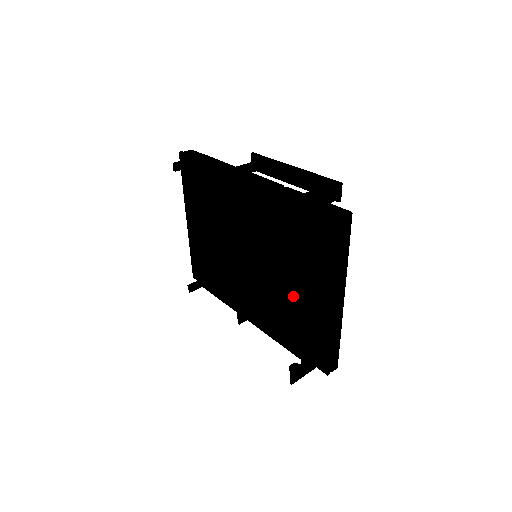
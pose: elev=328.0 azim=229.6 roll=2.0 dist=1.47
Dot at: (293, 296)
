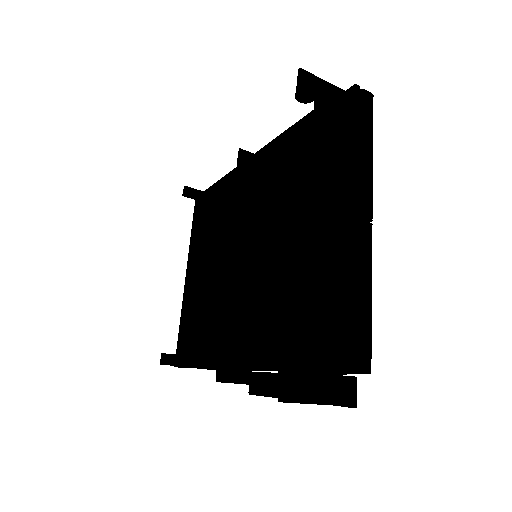
Dot at: (295, 240)
